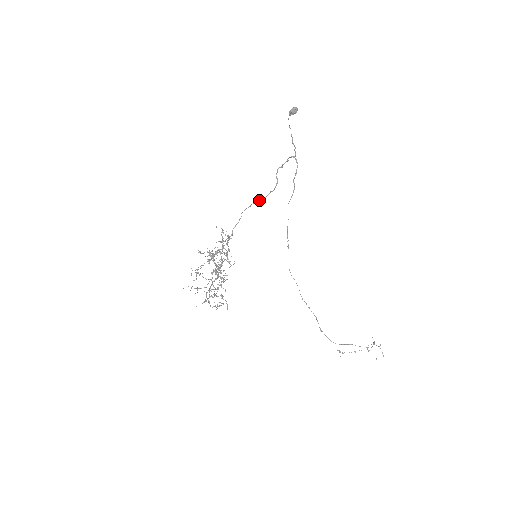
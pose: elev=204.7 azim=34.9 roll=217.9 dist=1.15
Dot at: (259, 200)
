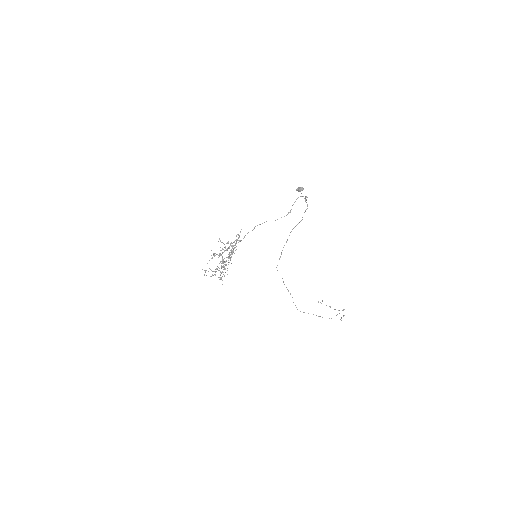
Dot at: occluded
